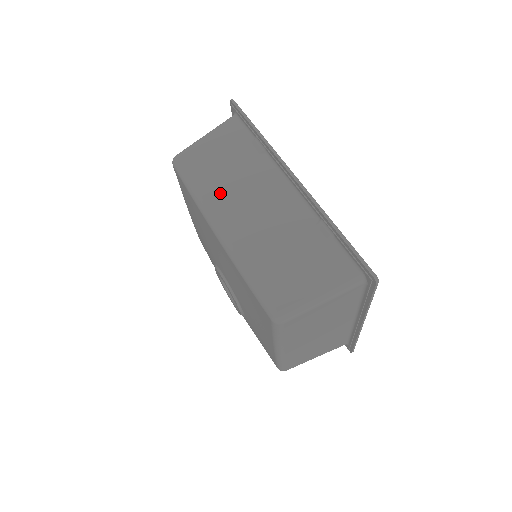
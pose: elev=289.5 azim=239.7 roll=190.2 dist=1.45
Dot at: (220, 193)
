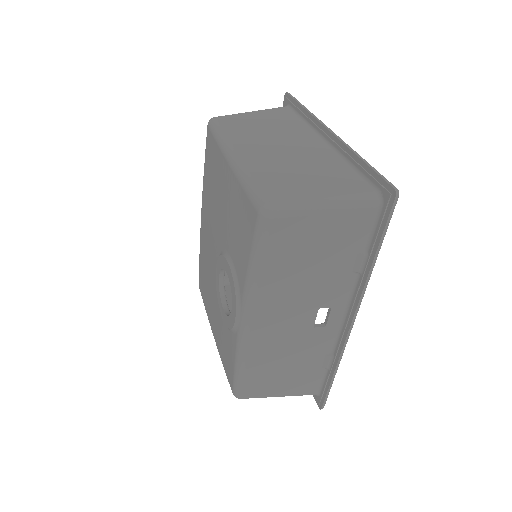
Dot at: occluded
